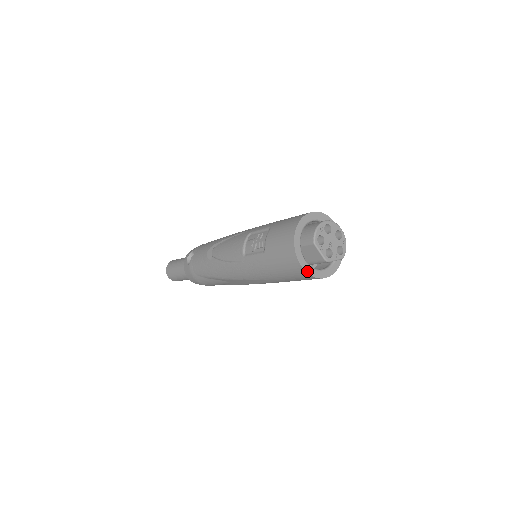
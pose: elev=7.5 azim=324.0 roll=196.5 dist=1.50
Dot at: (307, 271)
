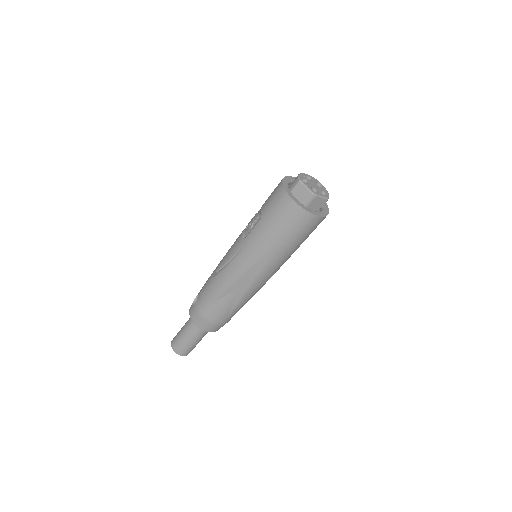
Dot at: (300, 205)
